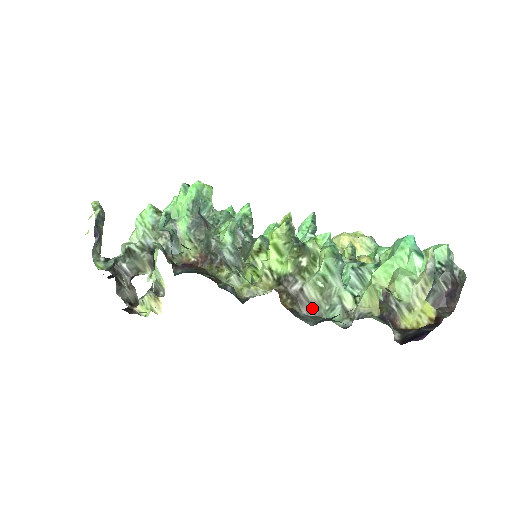
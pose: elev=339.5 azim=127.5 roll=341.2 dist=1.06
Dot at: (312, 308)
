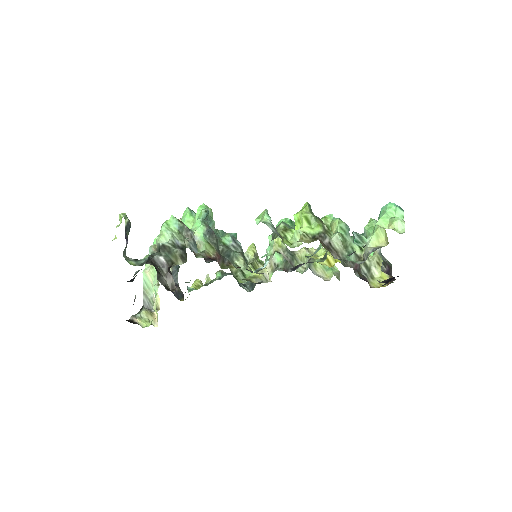
Dot at: (338, 254)
